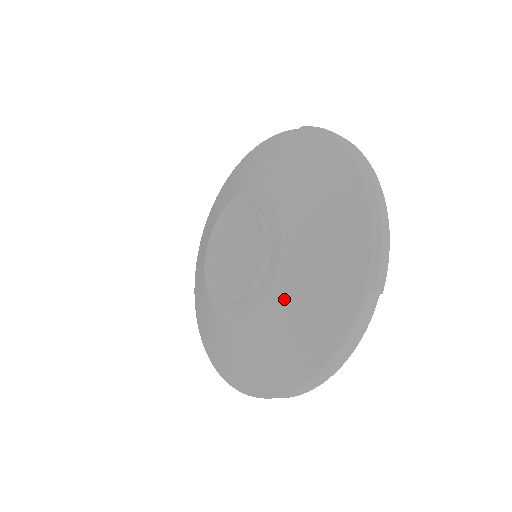
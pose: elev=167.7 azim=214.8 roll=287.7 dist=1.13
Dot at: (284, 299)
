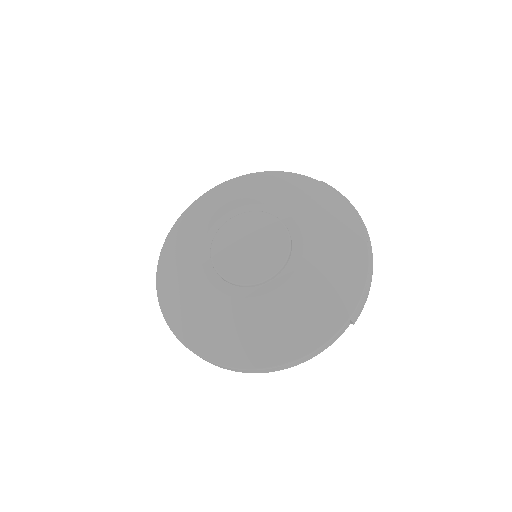
Dot at: (288, 301)
